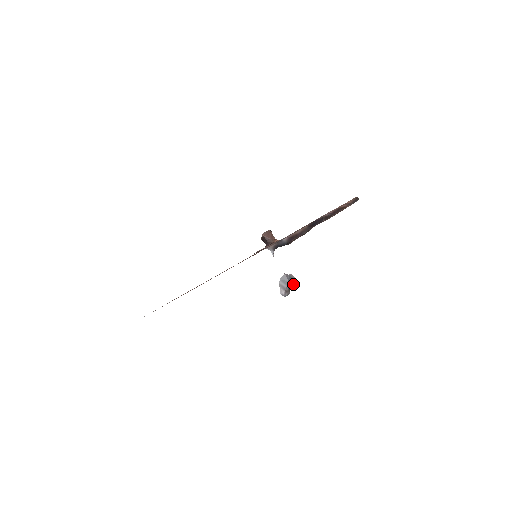
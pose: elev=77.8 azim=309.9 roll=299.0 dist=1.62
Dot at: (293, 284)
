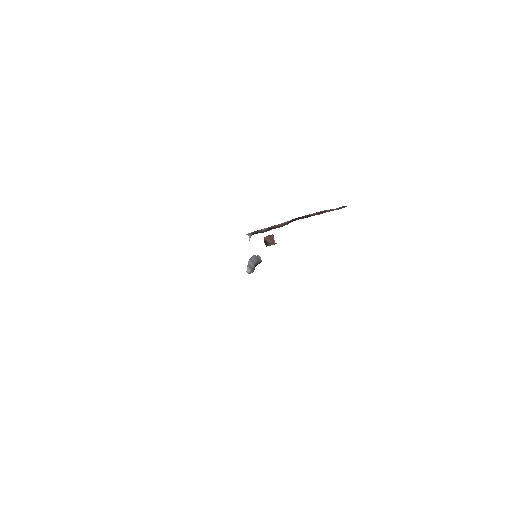
Dot at: occluded
